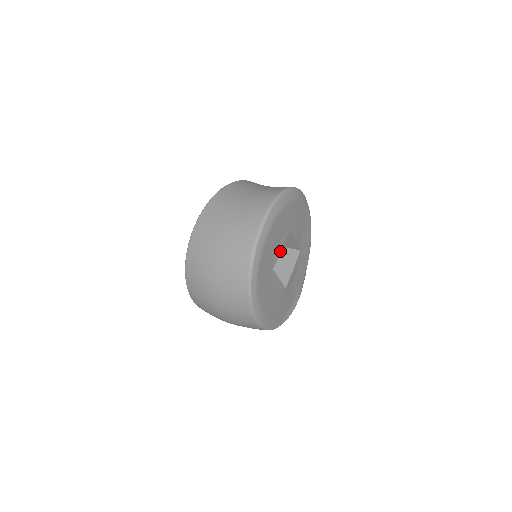
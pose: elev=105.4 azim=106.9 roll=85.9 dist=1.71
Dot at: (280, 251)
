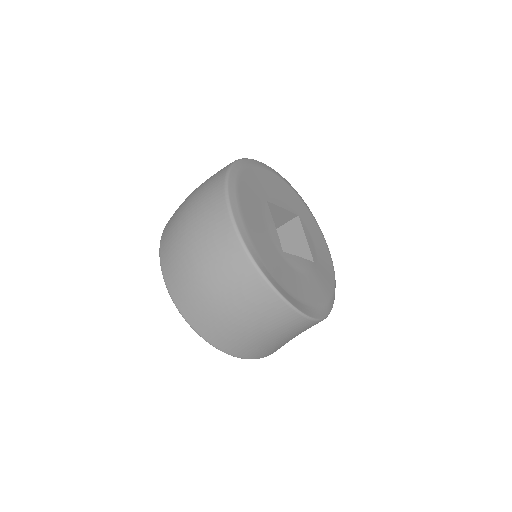
Dot at: (280, 206)
